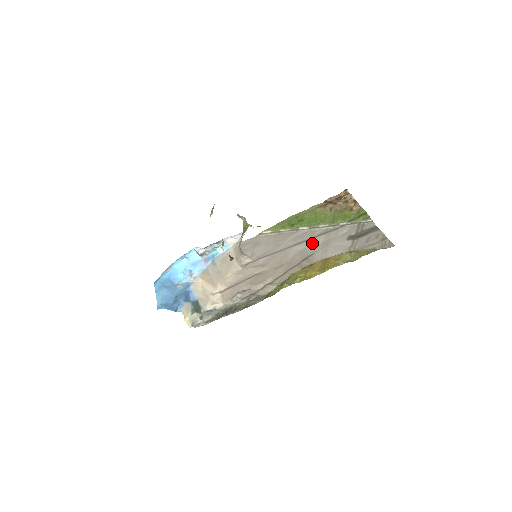
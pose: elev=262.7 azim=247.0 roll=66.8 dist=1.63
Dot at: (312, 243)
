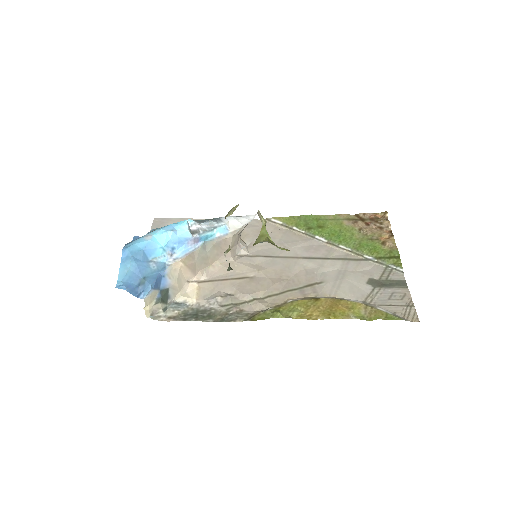
Dot at: (325, 266)
